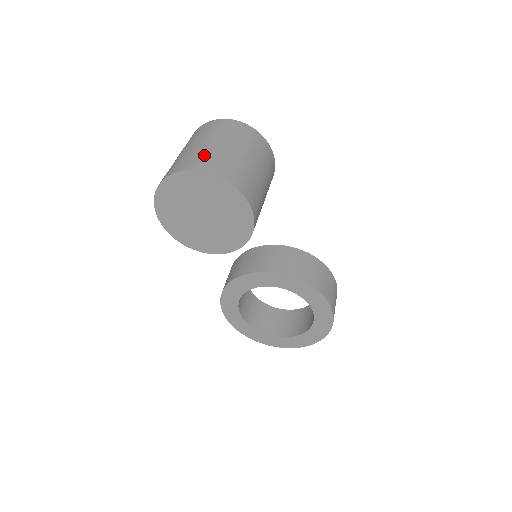
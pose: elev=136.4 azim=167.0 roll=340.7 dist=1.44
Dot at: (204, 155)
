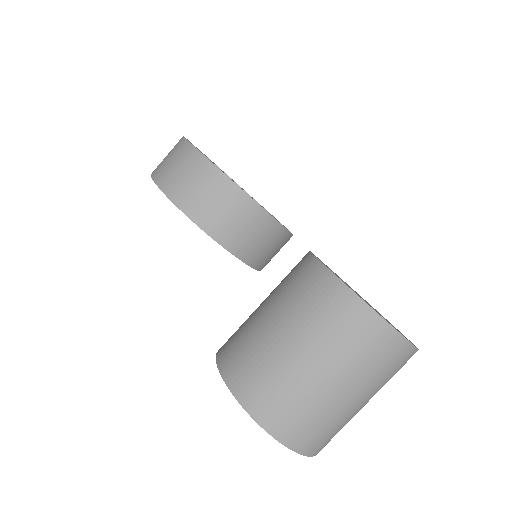
Dot at: occluded
